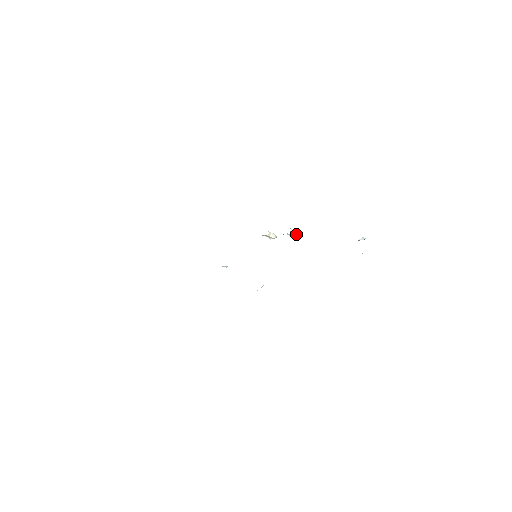
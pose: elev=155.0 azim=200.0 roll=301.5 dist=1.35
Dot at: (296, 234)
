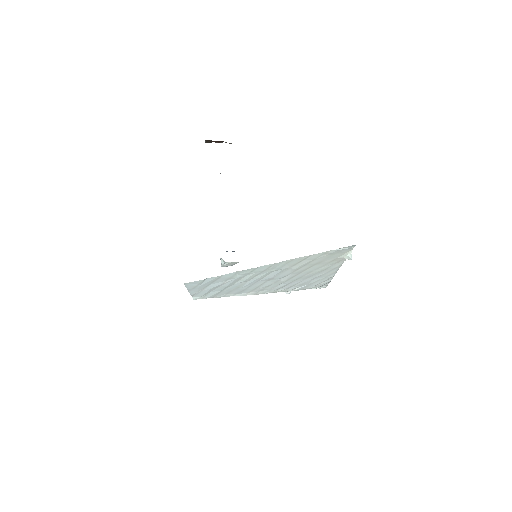
Dot at: occluded
